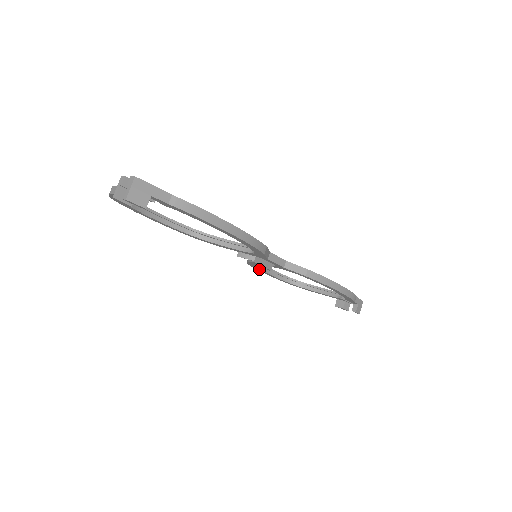
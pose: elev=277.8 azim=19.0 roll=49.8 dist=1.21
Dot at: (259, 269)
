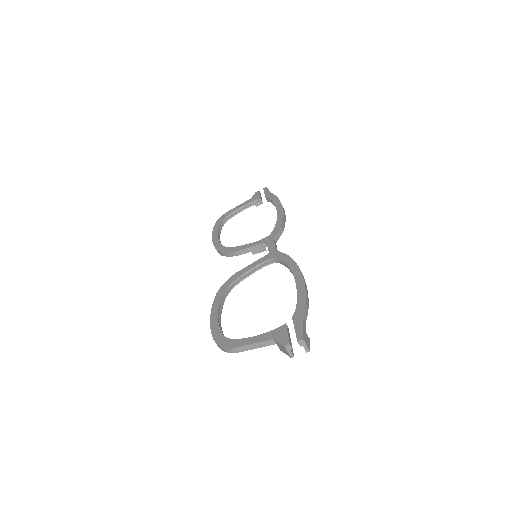
Dot at: occluded
